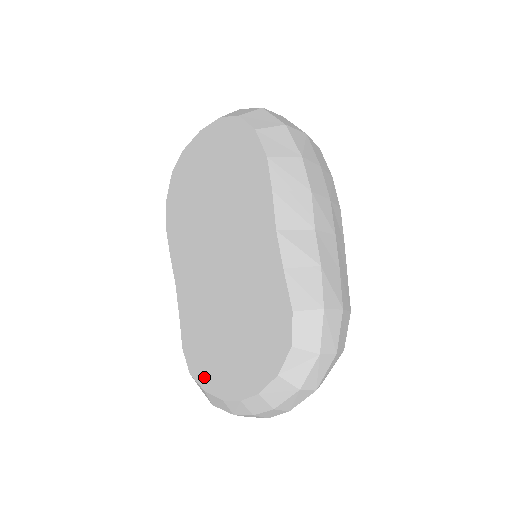
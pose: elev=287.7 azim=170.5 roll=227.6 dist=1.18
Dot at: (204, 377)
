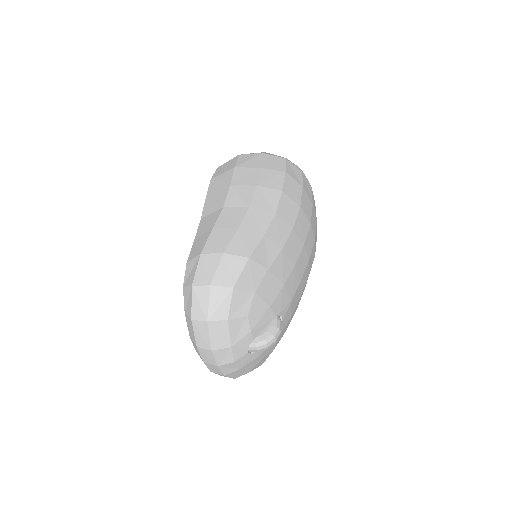
Dot at: occluded
